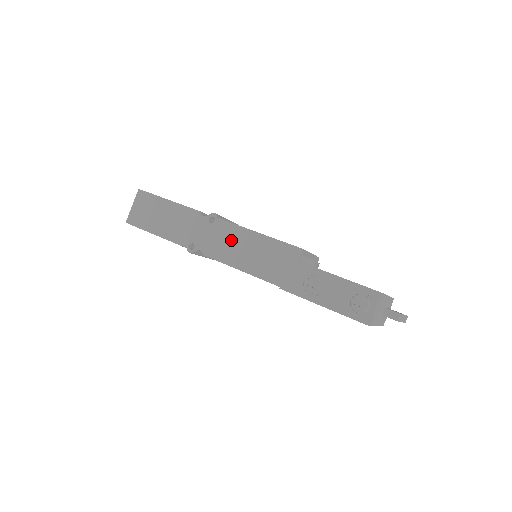
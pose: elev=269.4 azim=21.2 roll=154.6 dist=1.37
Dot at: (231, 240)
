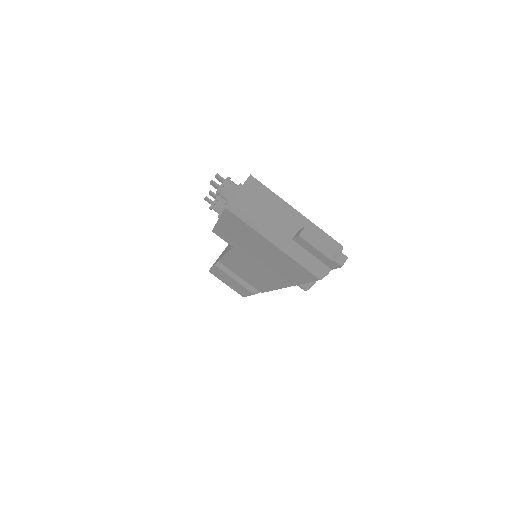
Dot at: occluded
